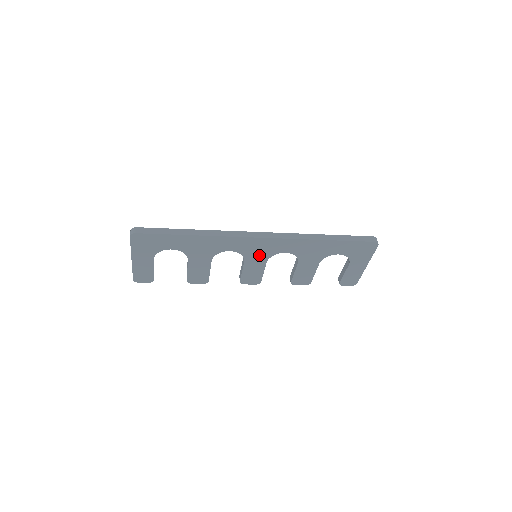
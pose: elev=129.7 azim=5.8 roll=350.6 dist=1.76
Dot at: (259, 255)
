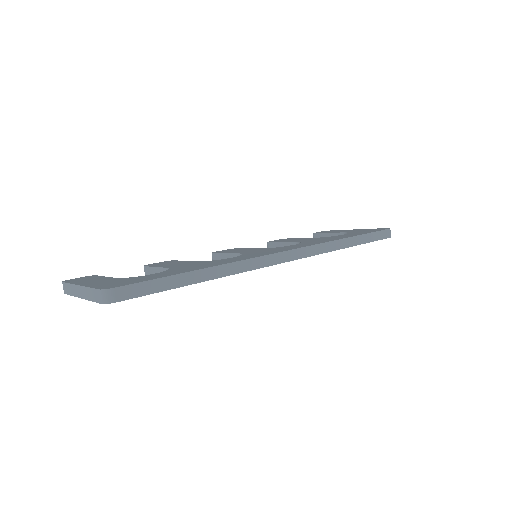
Dot at: occluded
